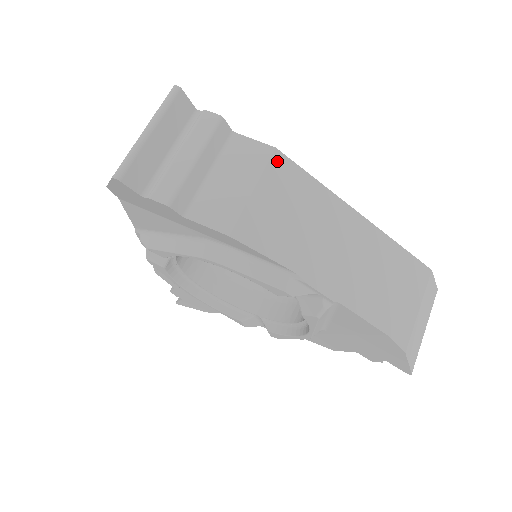
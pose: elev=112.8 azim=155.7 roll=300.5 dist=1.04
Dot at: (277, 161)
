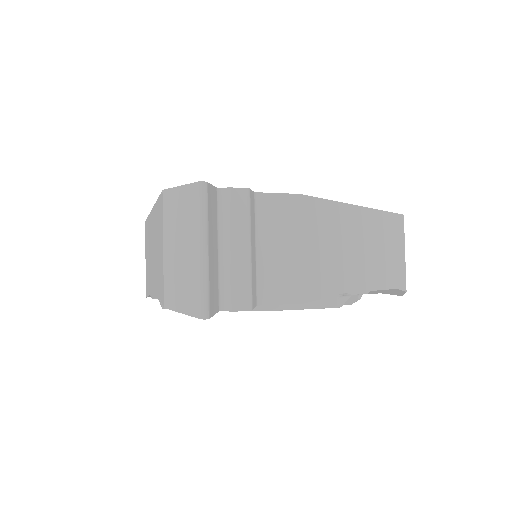
Dot at: (305, 206)
